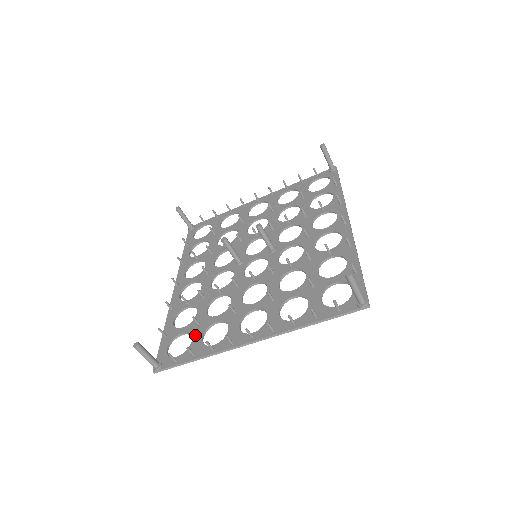
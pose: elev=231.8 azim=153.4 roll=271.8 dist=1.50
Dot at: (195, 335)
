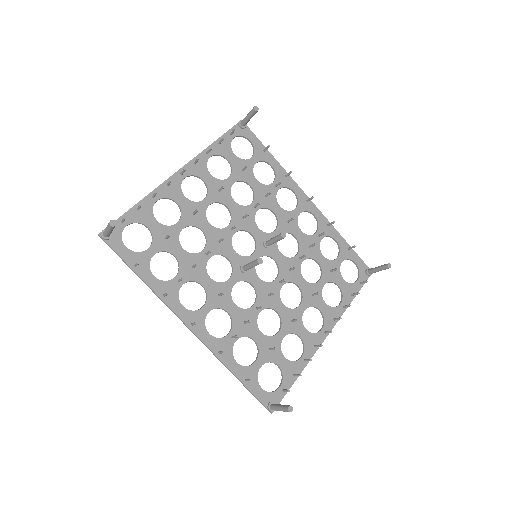
Dot at: (277, 360)
